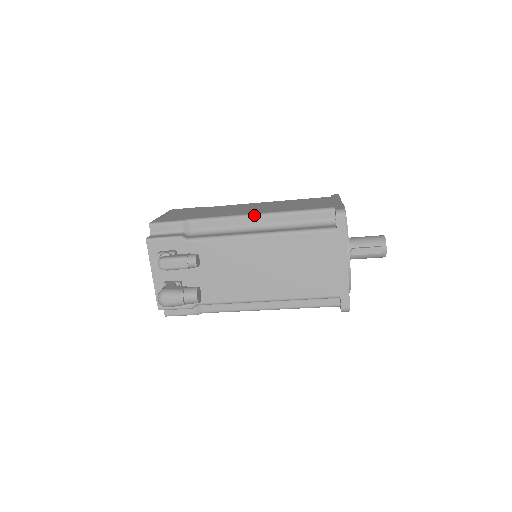
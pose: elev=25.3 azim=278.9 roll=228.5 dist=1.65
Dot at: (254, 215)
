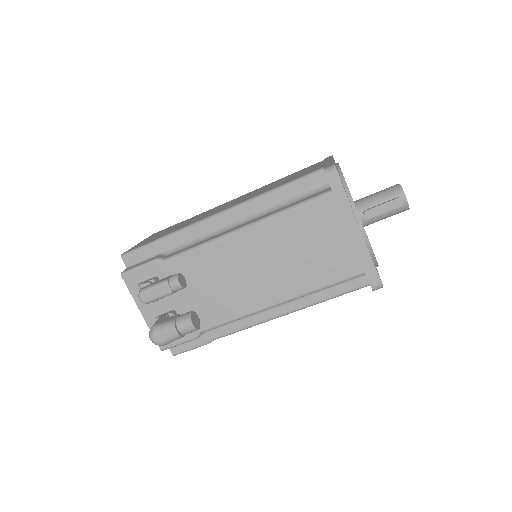
Dot at: (232, 208)
